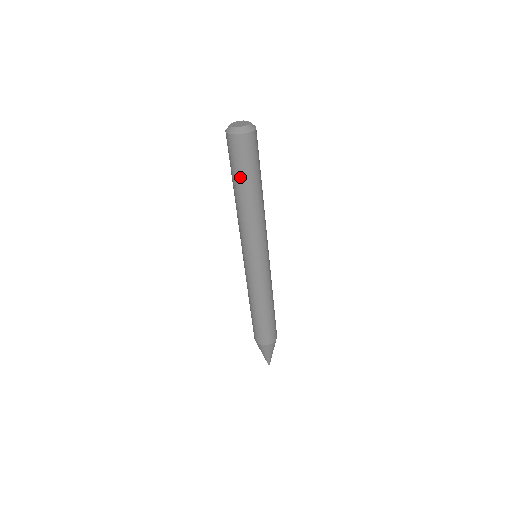
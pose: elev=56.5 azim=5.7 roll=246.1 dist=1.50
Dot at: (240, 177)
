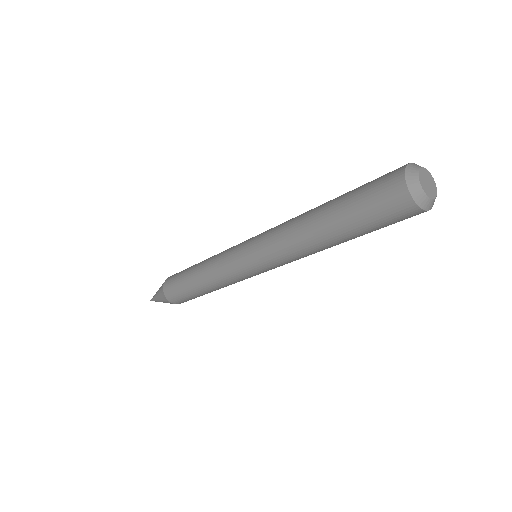
Dot at: occluded
